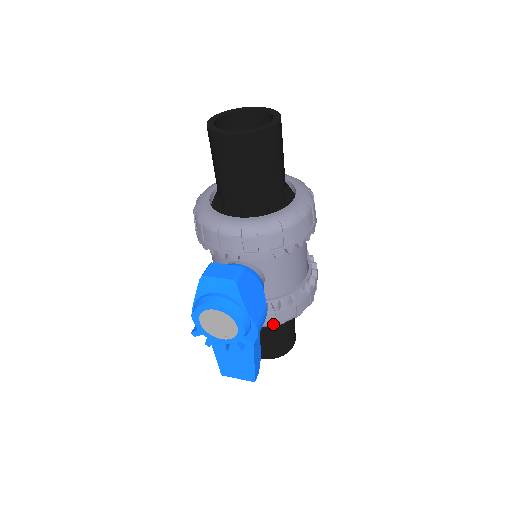
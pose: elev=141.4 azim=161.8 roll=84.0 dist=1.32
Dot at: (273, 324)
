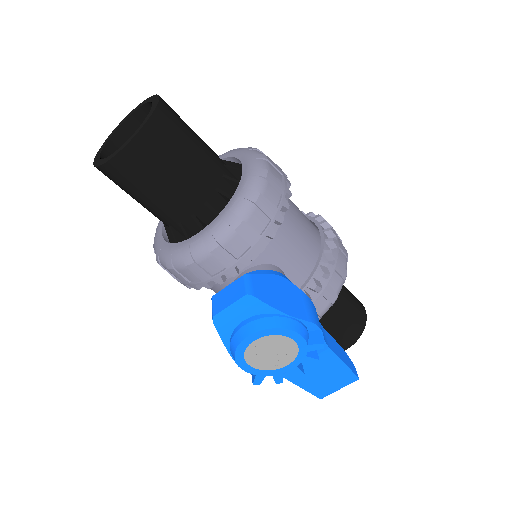
Dot at: (328, 307)
